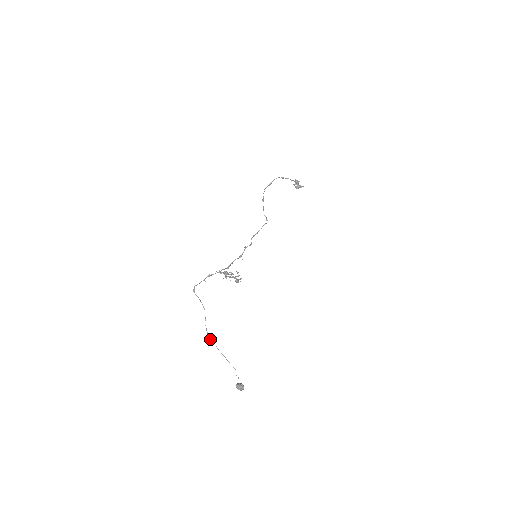
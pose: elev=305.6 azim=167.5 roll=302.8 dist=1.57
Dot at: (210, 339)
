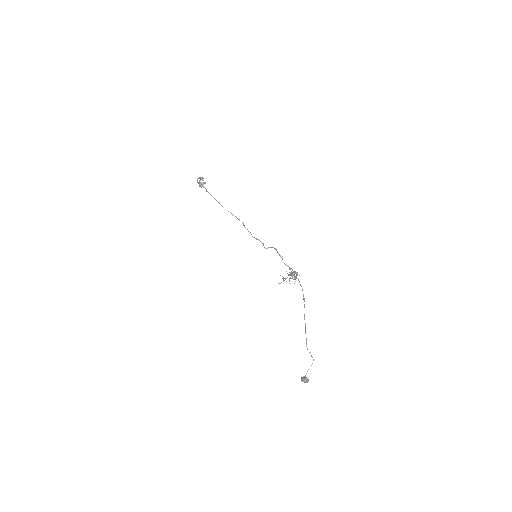
Dot at: (306, 344)
